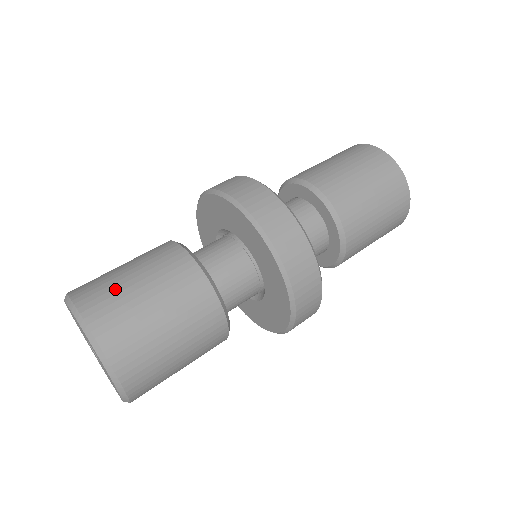
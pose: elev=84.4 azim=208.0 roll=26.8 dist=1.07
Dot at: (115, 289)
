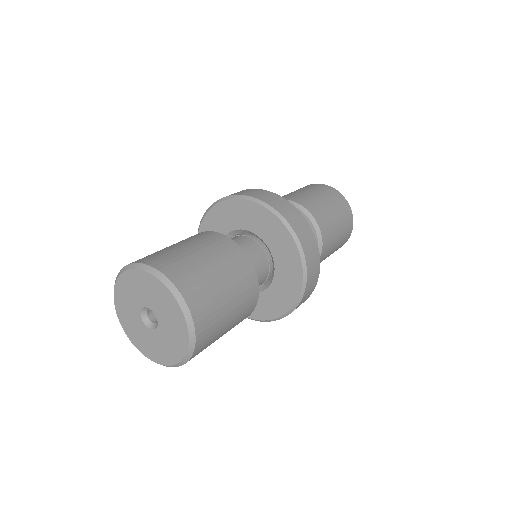
Dot at: (161, 251)
